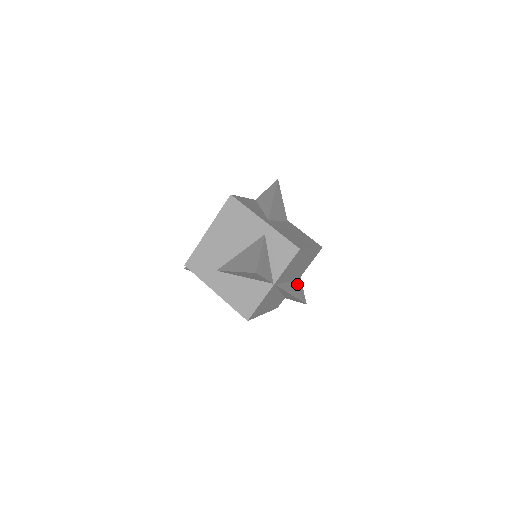
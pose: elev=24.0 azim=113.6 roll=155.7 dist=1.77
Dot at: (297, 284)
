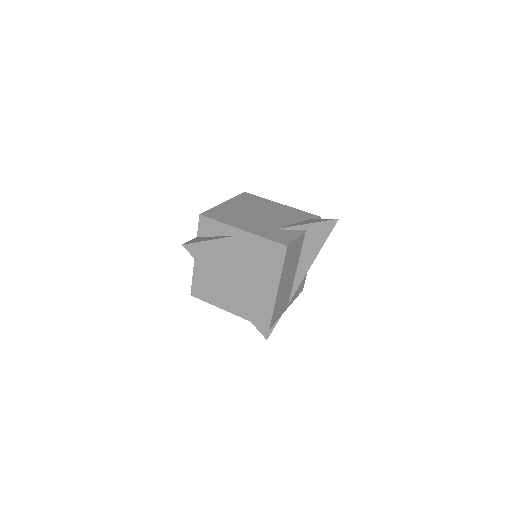
Dot at: (308, 240)
